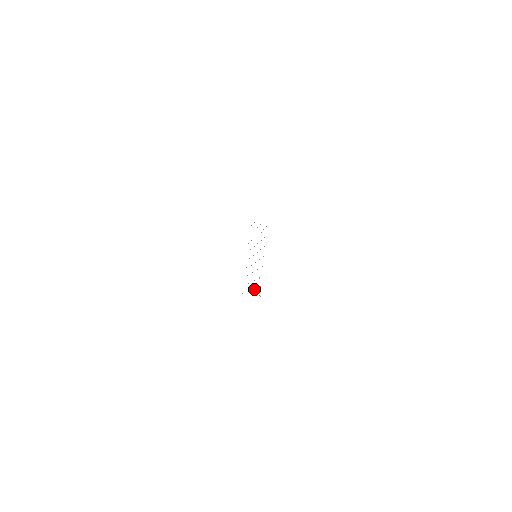
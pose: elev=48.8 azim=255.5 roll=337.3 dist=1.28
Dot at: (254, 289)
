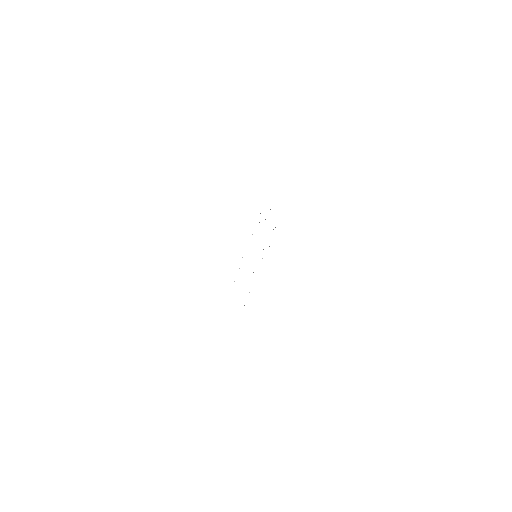
Dot at: occluded
